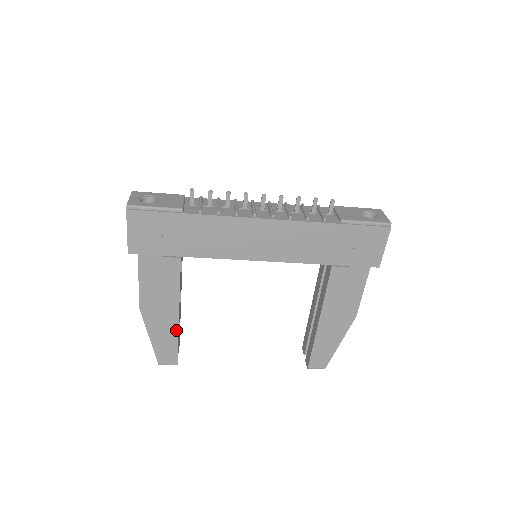
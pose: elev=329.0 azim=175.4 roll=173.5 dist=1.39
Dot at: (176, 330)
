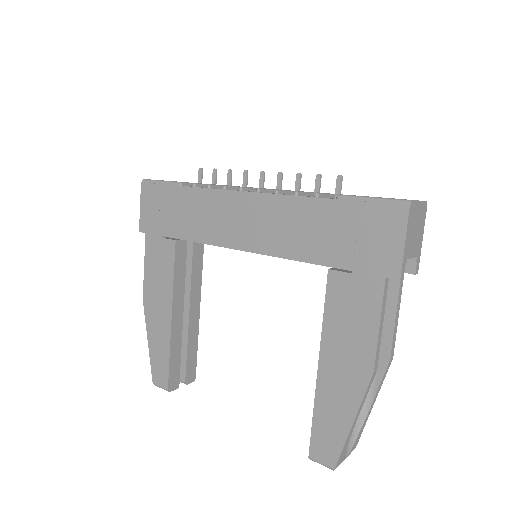
Dot at: (169, 337)
